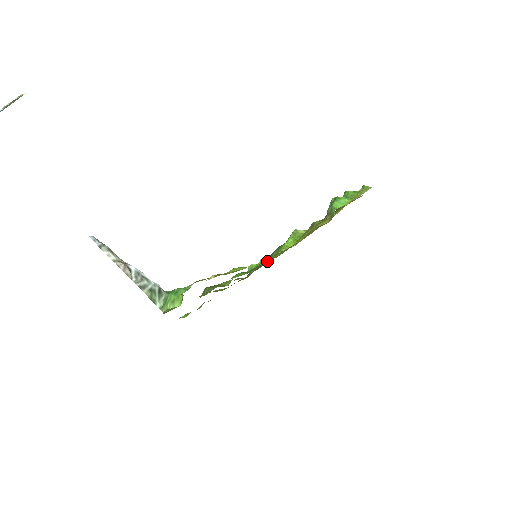
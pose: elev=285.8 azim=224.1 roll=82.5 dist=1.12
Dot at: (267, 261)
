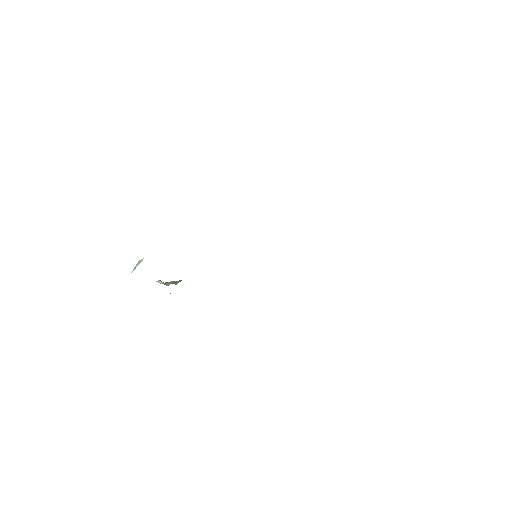
Dot at: occluded
